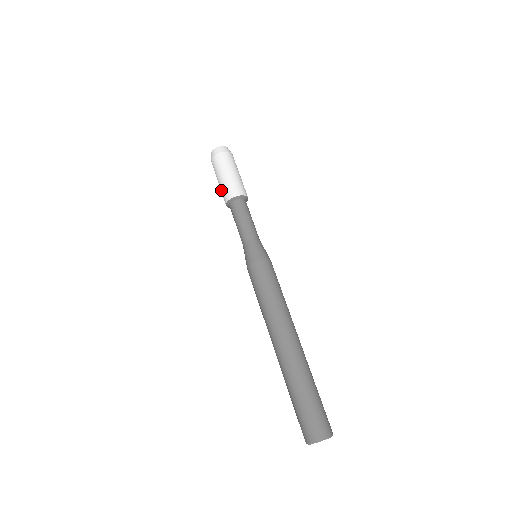
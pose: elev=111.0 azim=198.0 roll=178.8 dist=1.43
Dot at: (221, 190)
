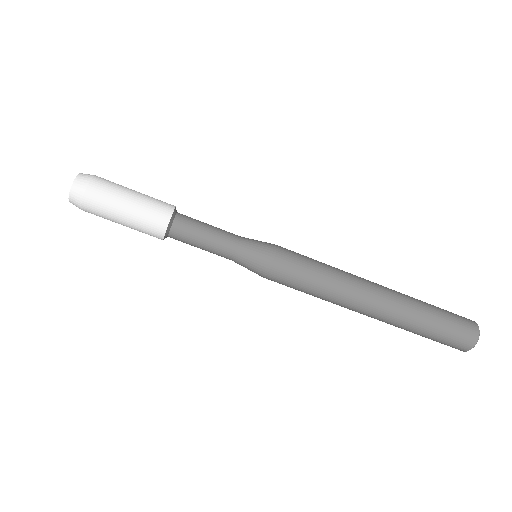
Dot at: occluded
